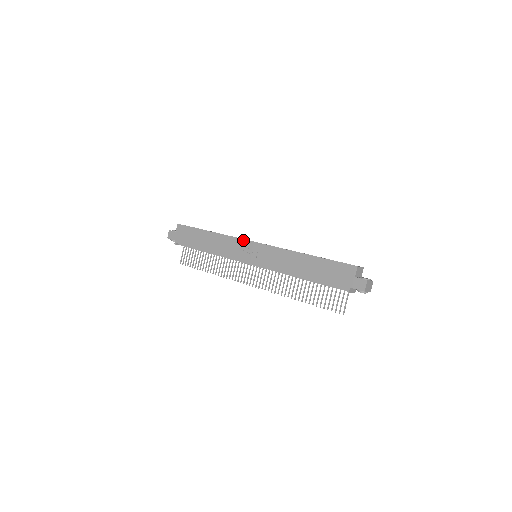
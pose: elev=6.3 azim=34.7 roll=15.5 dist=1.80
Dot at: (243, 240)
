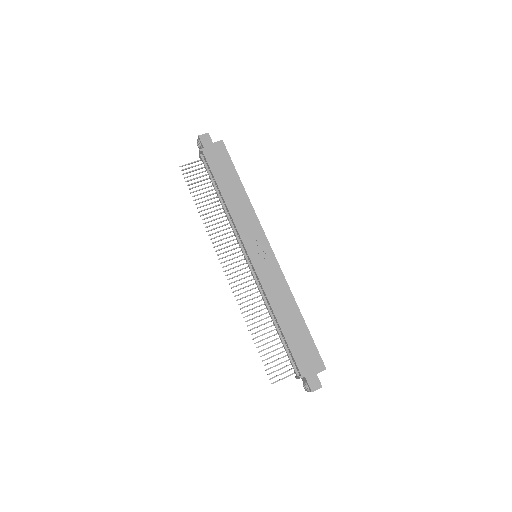
Dot at: (264, 234)
